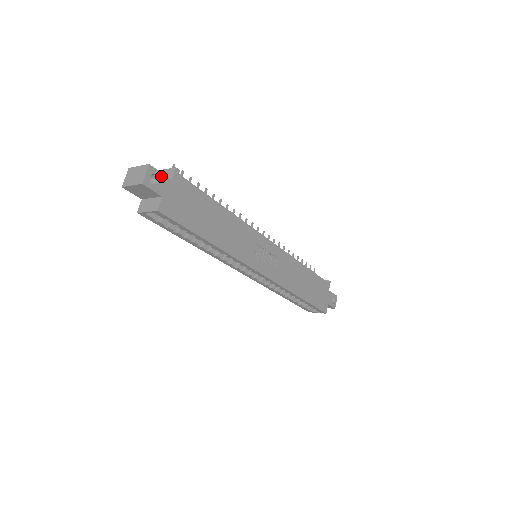
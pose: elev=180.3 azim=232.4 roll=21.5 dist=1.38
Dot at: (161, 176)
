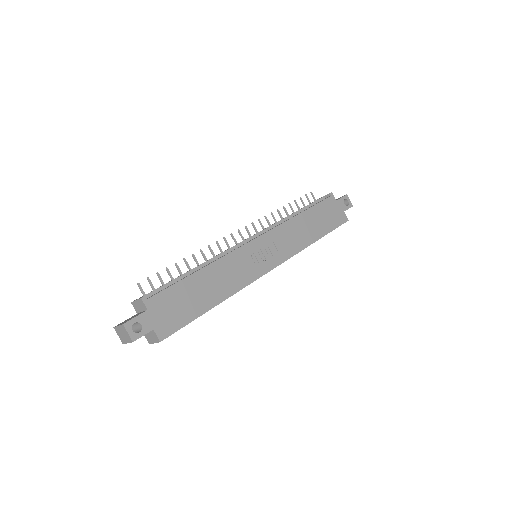
Dot at: (138, 319)
